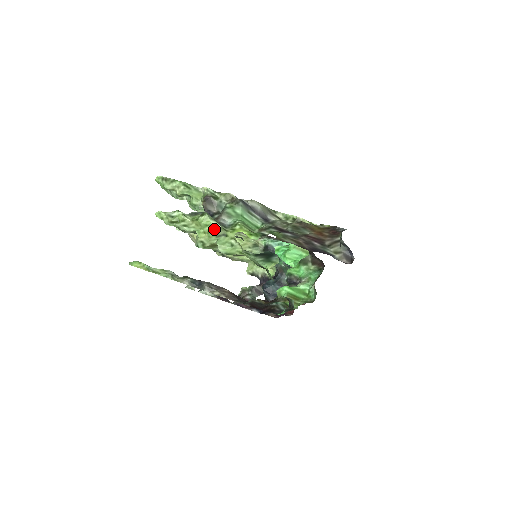
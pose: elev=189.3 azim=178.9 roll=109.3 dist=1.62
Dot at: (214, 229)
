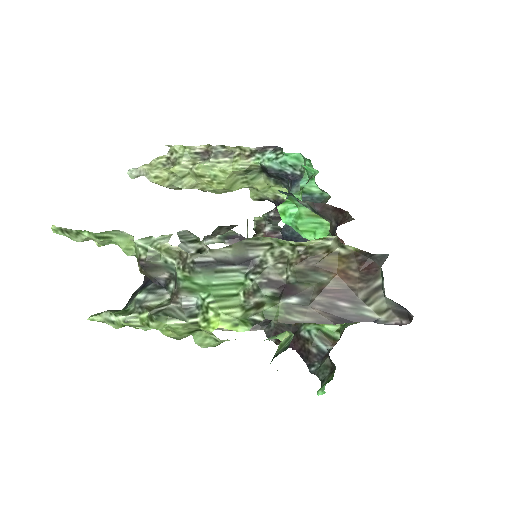
Dot at: (179, 329)
